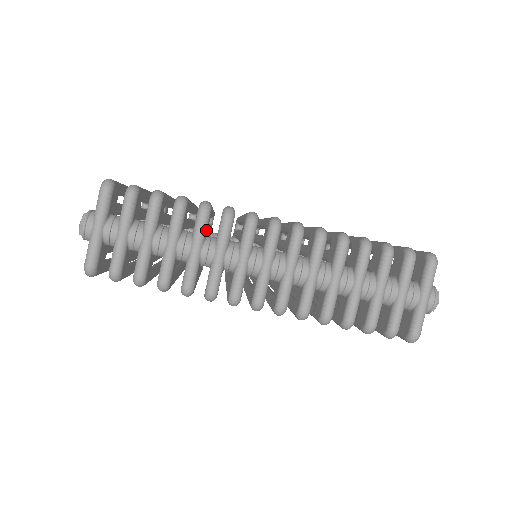
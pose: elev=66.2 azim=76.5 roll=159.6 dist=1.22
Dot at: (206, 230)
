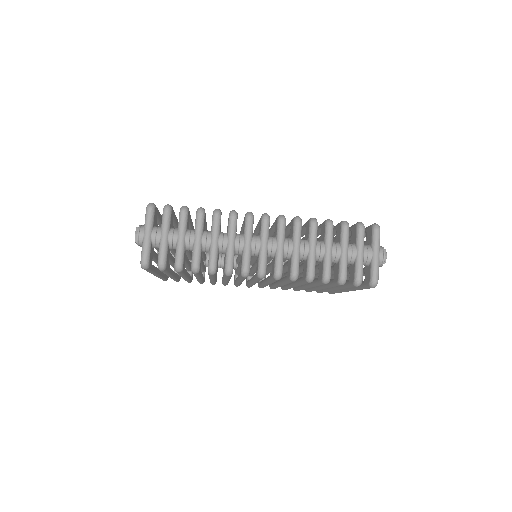
Dot at: occluded
